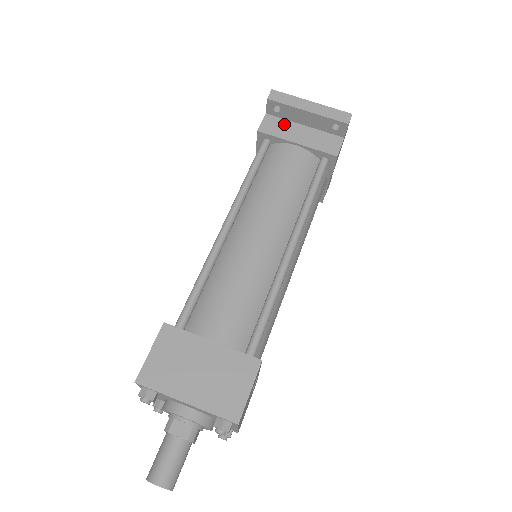
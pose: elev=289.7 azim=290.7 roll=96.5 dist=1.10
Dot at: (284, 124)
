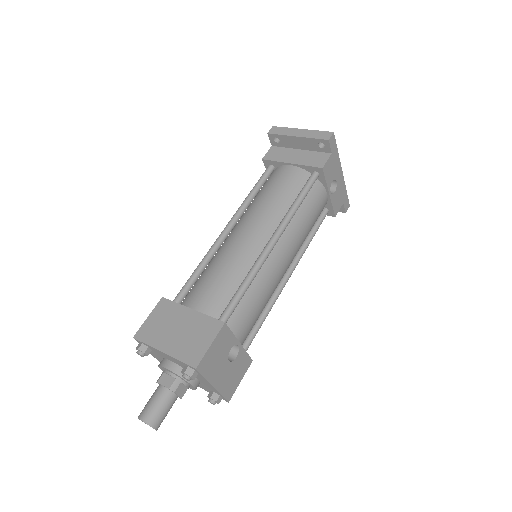
Dot at: (284, 151)
